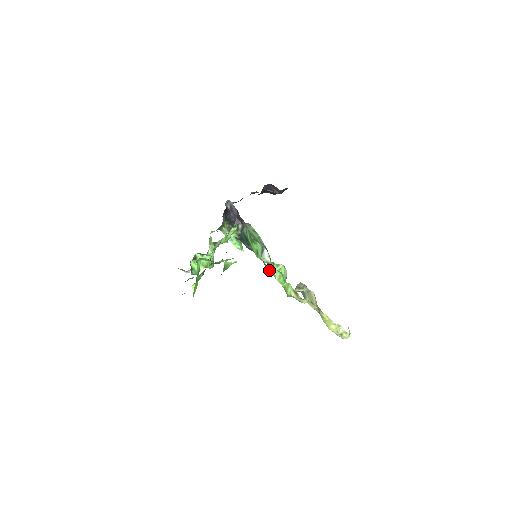
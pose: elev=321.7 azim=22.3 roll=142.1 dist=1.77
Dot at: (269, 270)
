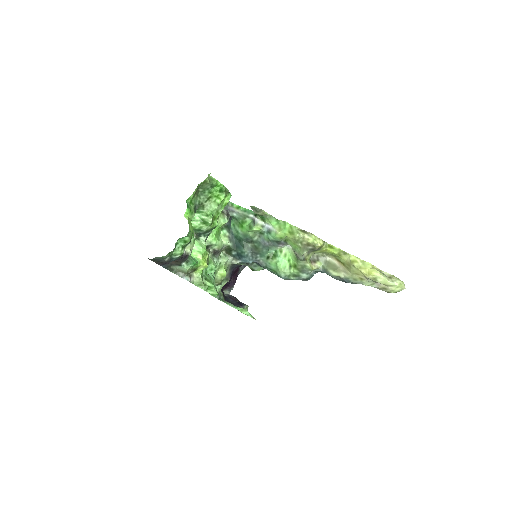
Dot at: (278, 273)
